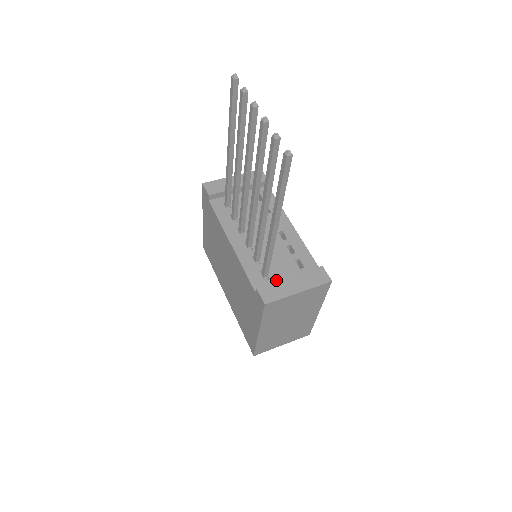
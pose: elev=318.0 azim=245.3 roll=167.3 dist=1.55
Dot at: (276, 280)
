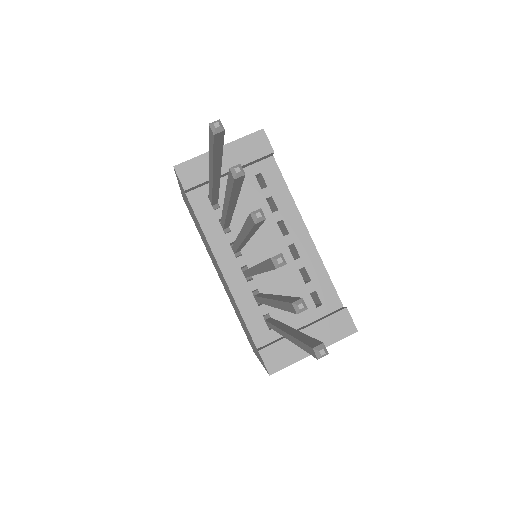
Dot at: occluded
